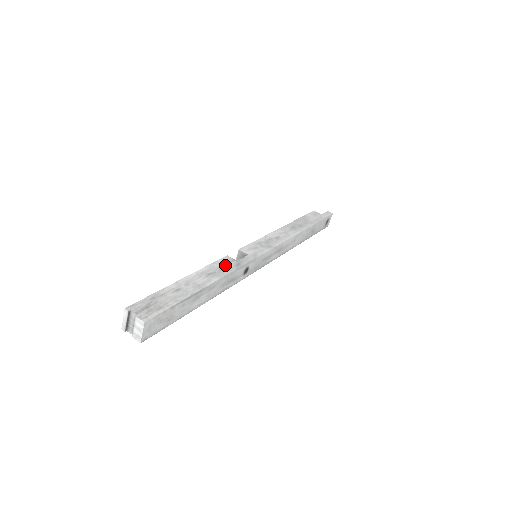
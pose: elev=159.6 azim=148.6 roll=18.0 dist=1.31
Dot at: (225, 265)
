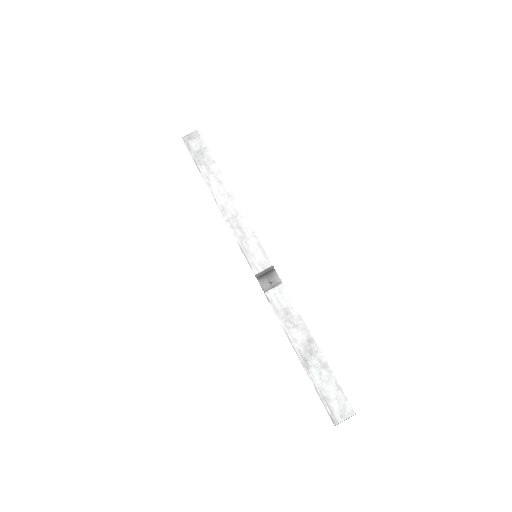
Dot at: occluded
